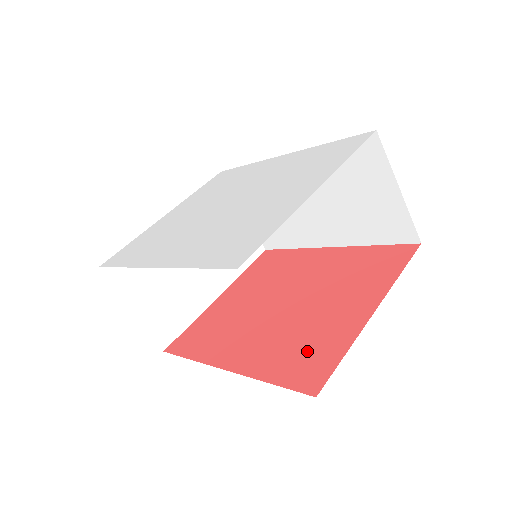
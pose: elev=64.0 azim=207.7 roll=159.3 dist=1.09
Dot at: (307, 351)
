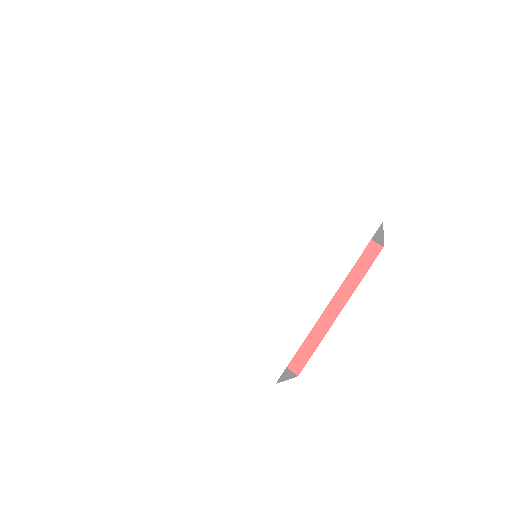
Dot at: occluded
